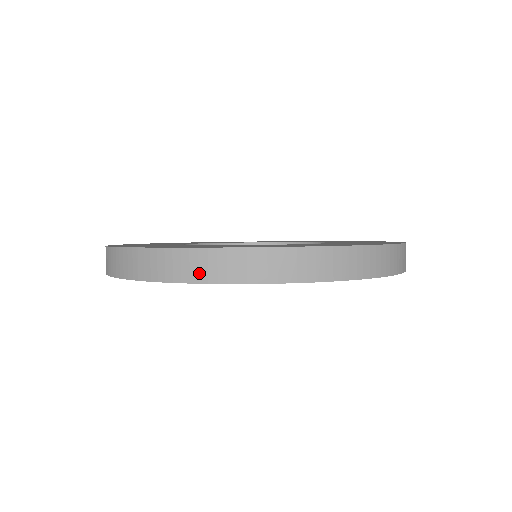
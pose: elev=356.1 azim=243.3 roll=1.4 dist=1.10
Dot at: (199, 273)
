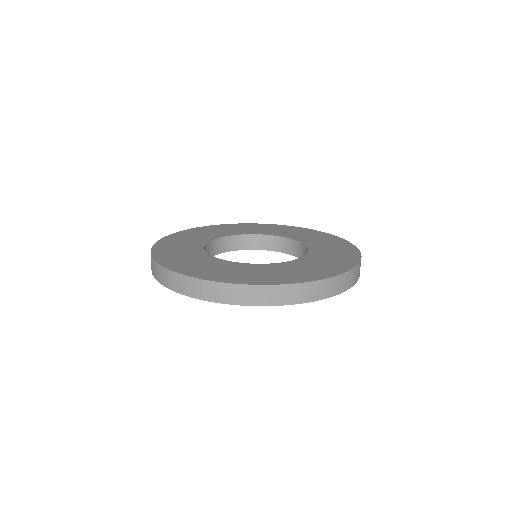
Dot at: (188, 291)
